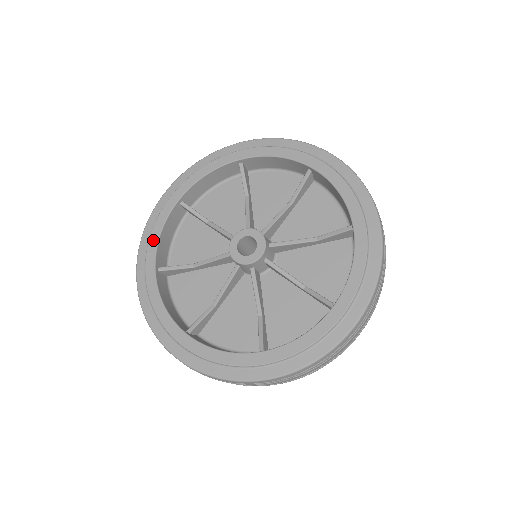
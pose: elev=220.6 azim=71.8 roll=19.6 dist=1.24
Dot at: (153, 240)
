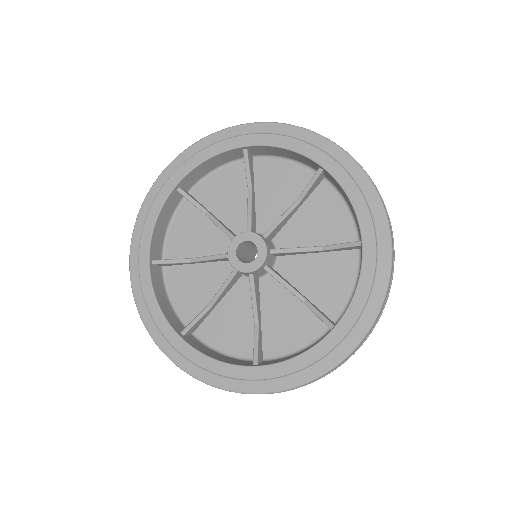
Dot at: (147, 230)
